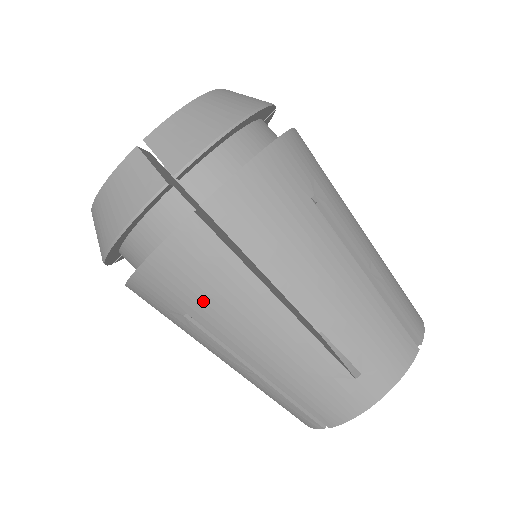
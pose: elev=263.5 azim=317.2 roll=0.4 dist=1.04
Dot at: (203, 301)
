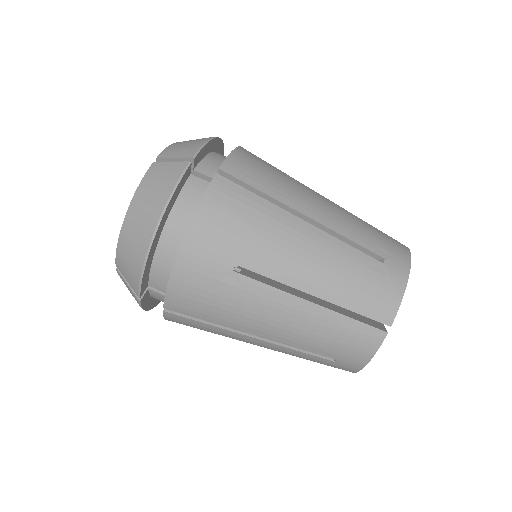
Dot at: (246, 241)
